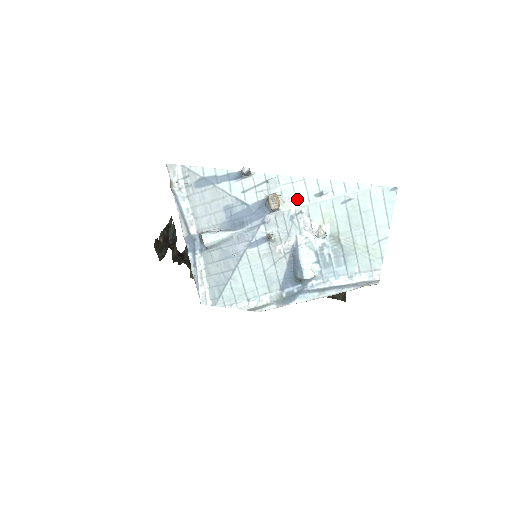
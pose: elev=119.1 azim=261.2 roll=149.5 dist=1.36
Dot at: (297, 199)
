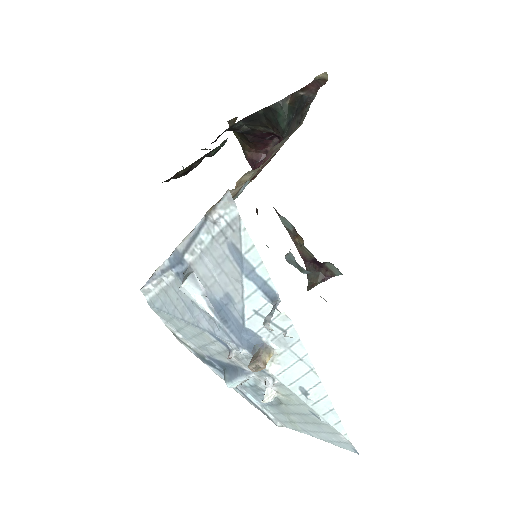
Dot at: (284, 372)
